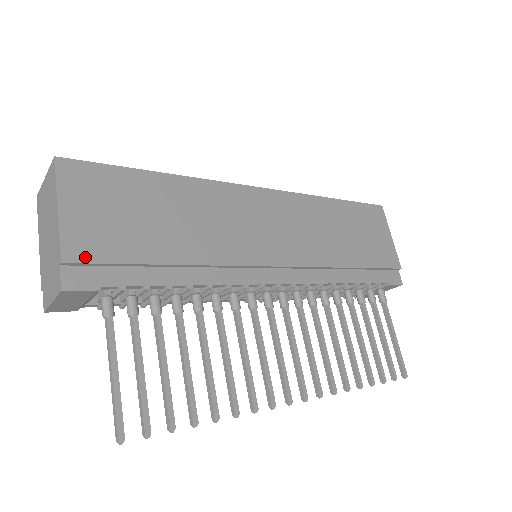
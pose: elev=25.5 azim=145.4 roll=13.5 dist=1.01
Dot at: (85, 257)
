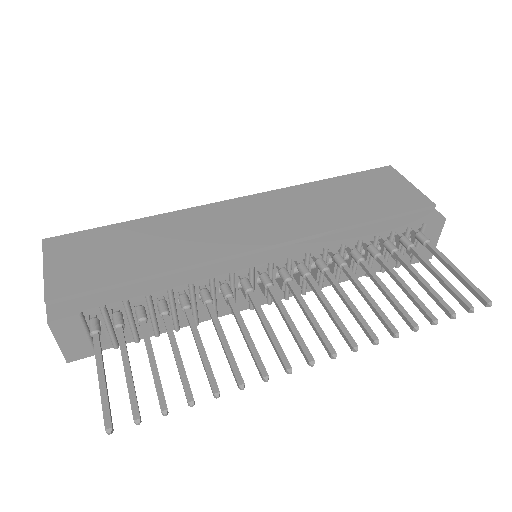
Dot at: (65, 293)
